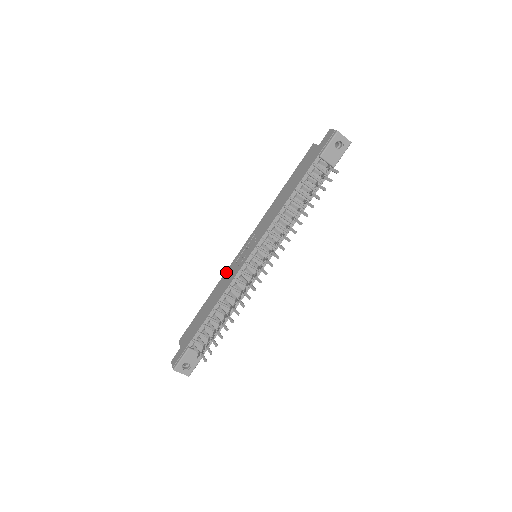
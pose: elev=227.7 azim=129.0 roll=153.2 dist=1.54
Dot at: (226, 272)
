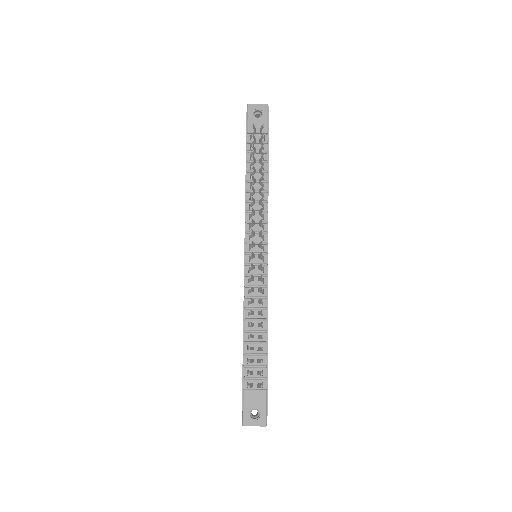
Dot at: occluded
